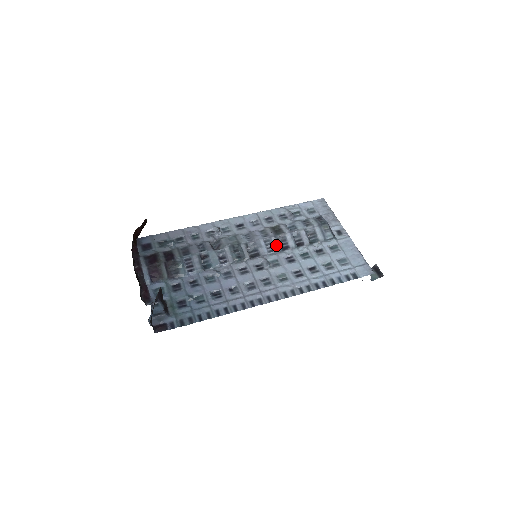
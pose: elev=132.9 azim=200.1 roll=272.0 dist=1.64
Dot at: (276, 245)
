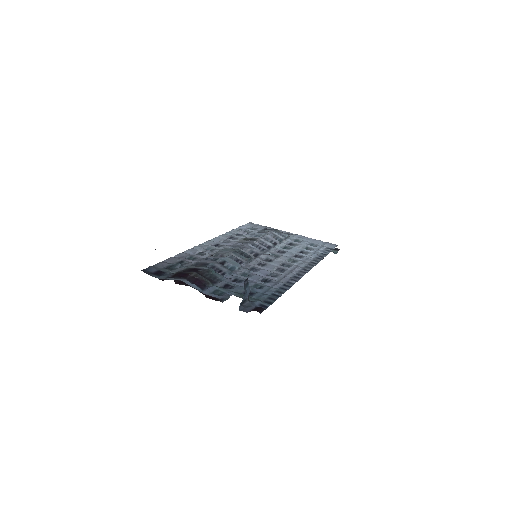
Dot at: (262, 246)
